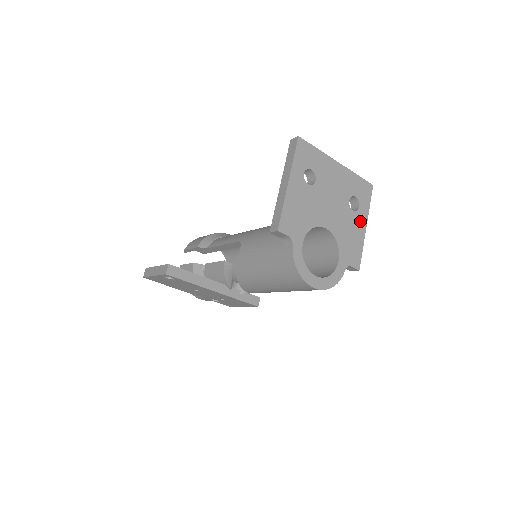
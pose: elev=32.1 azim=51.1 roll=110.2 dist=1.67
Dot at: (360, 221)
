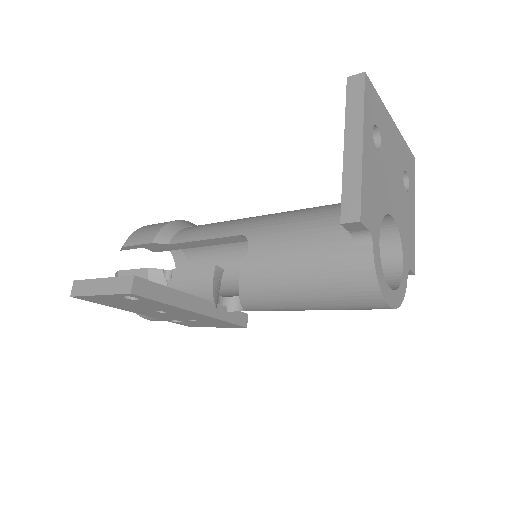
Dot at: (411, 206)
